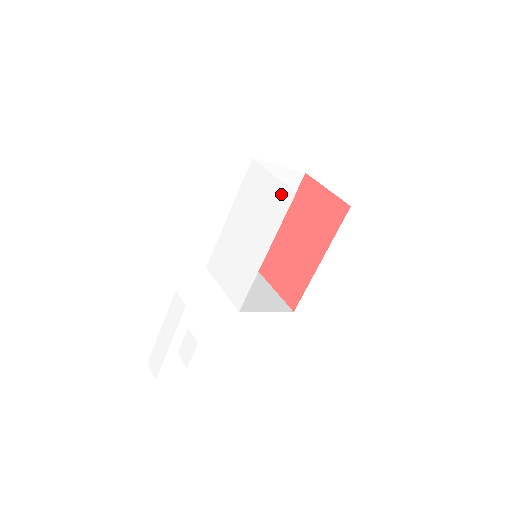
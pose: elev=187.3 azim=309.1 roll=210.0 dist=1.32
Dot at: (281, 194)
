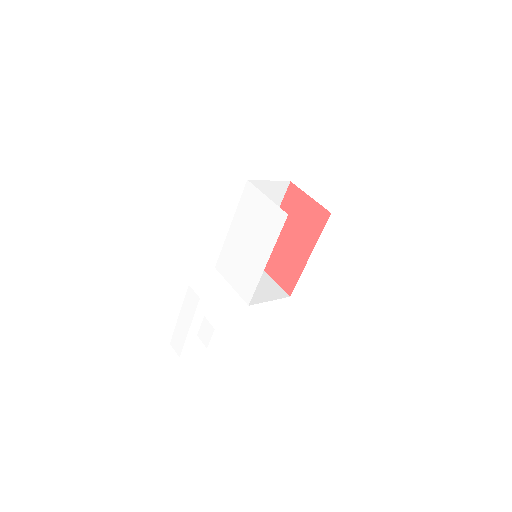
Dot at: (276, 214)
